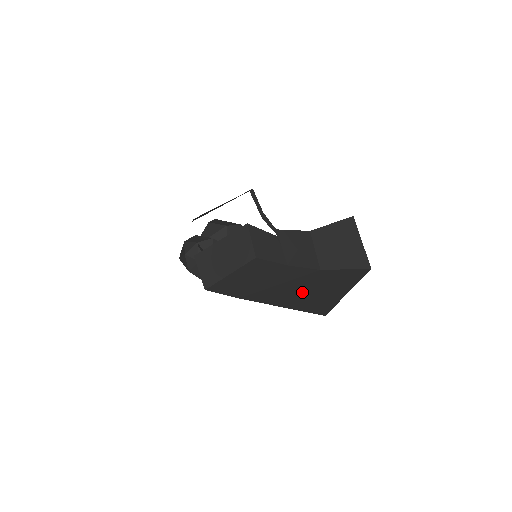
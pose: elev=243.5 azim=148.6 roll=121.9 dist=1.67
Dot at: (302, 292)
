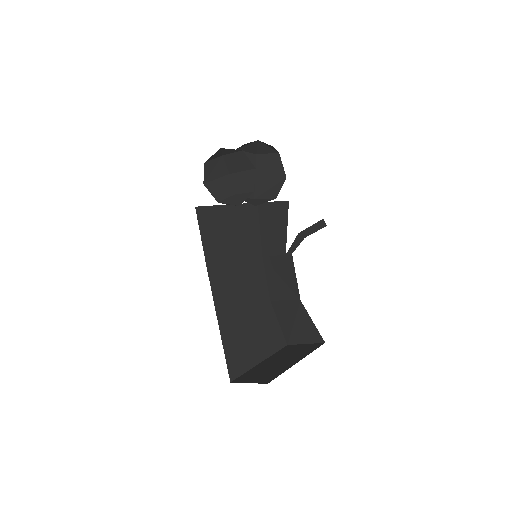
Dot at: (242, 324)
